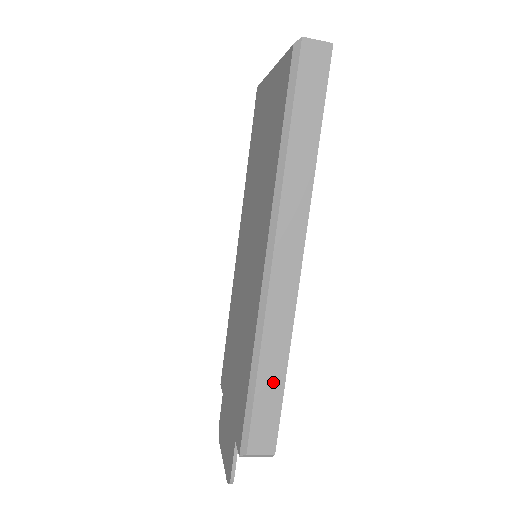
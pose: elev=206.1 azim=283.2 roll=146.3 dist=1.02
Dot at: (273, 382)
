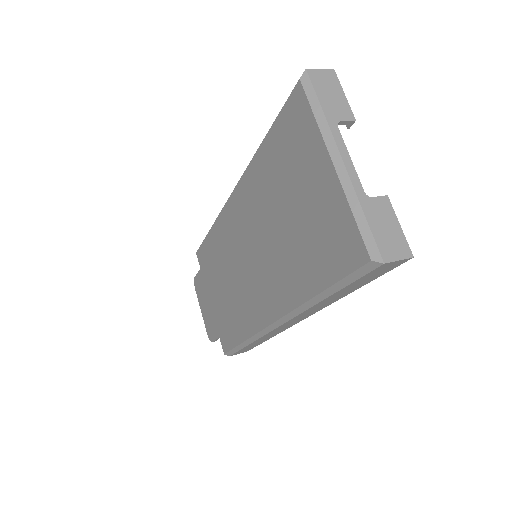
Dot at: occluded
